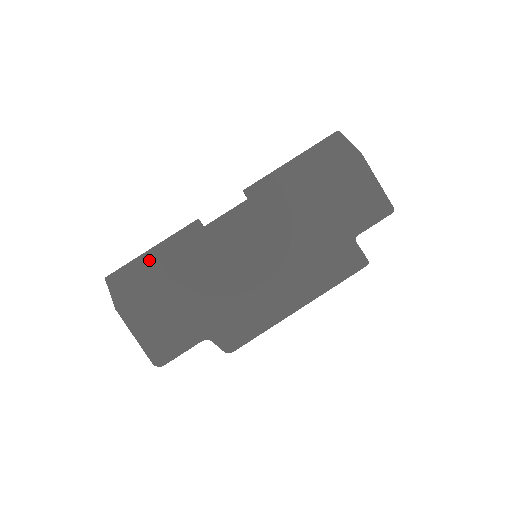
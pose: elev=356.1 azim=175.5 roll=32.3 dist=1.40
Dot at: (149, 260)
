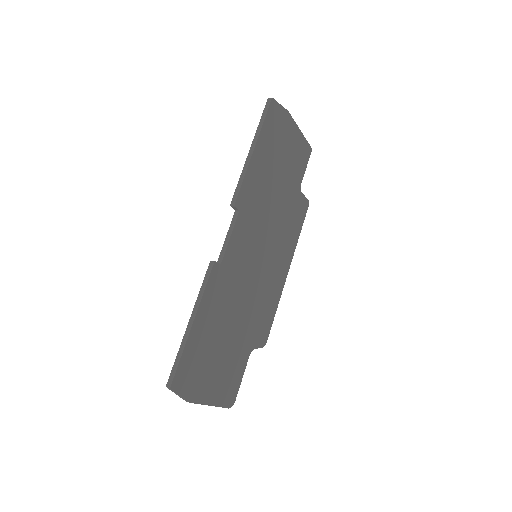
Dot at: (195, 335)
